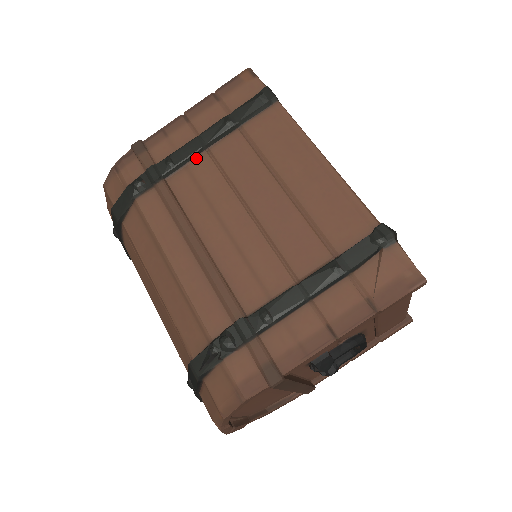
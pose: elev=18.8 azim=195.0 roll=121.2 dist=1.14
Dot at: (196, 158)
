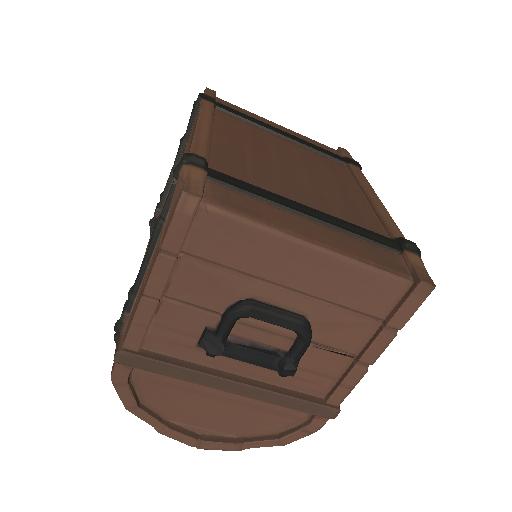
Dot at: occluded
